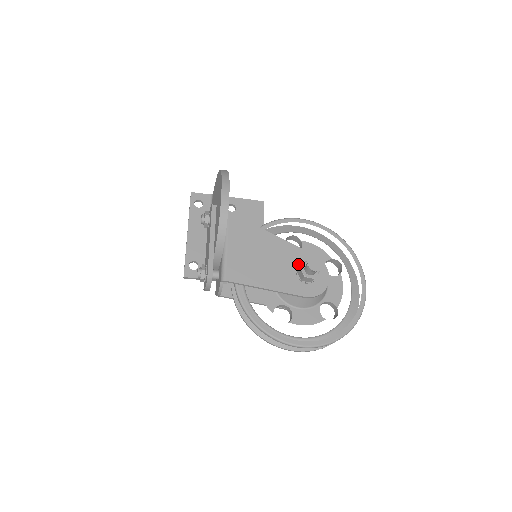
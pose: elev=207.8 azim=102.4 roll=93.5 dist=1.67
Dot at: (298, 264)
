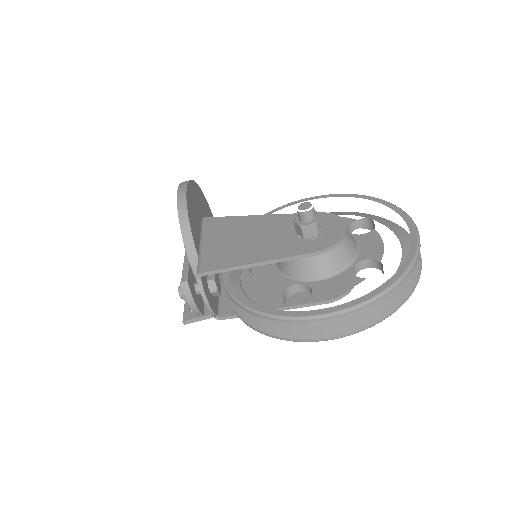
Dot at: occluded
